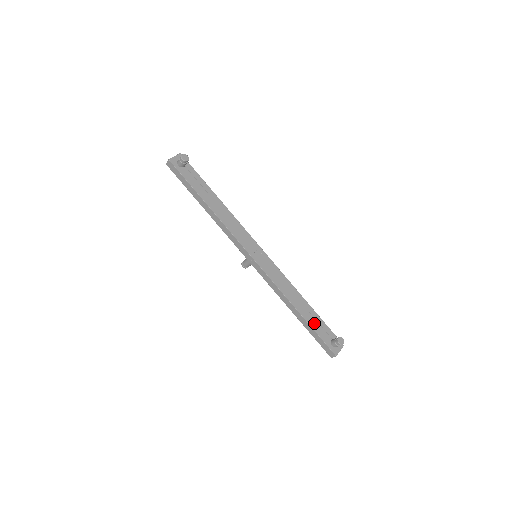
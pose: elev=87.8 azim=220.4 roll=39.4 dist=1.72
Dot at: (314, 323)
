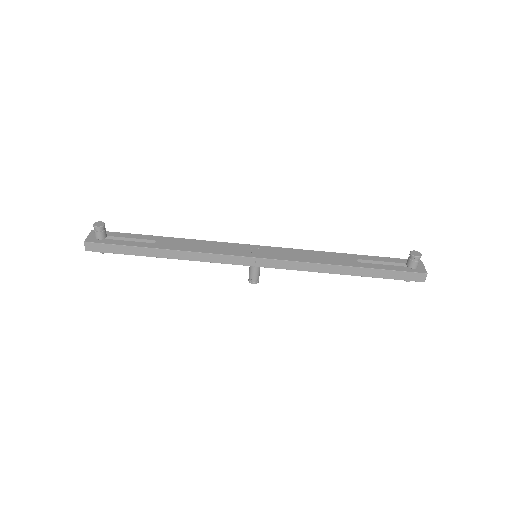
Dot at: (374, 264)
